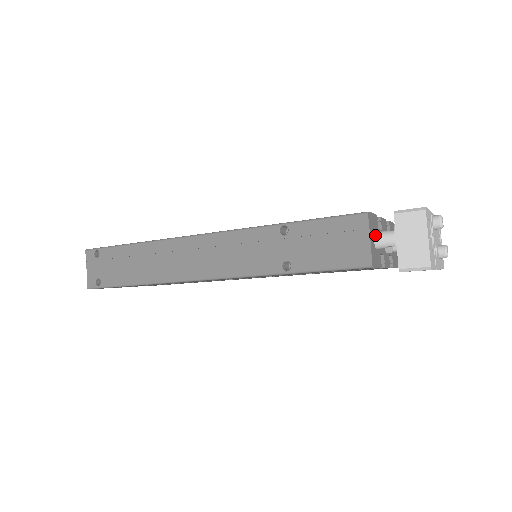
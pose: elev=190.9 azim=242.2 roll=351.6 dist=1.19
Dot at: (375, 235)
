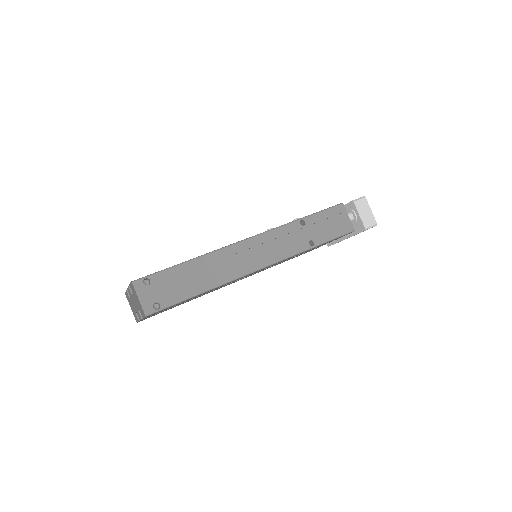
Dot at: occluded
